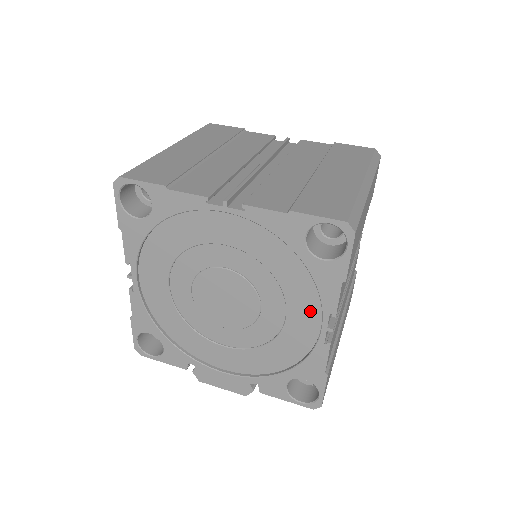
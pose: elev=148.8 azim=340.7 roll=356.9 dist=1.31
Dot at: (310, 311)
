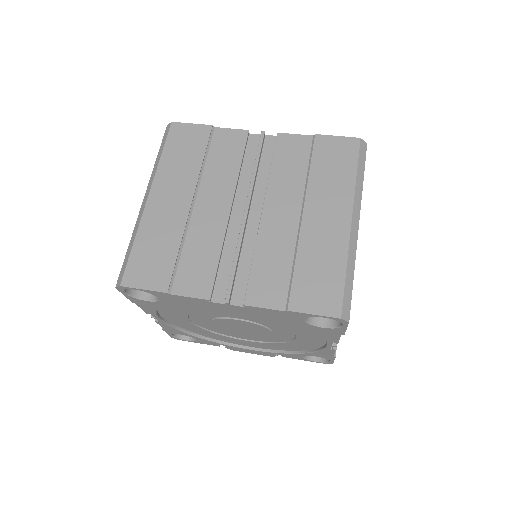
Dot at: (316, 337)
